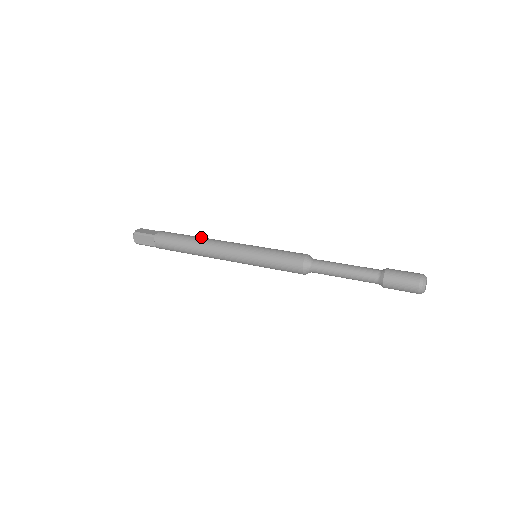
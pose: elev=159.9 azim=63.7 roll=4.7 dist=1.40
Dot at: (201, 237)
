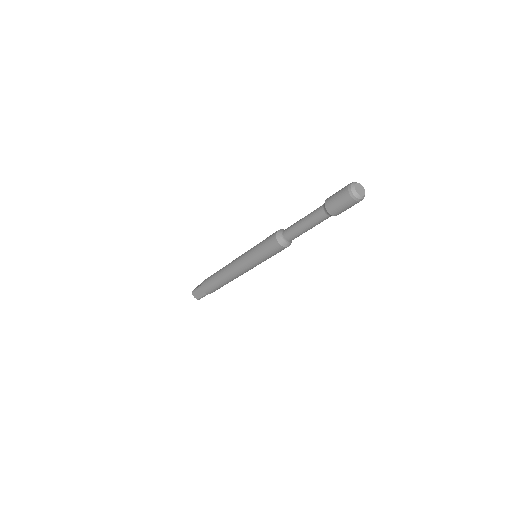
Dot at: occluded
